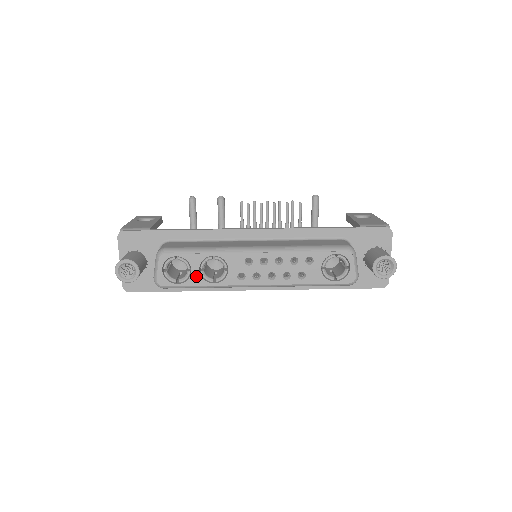
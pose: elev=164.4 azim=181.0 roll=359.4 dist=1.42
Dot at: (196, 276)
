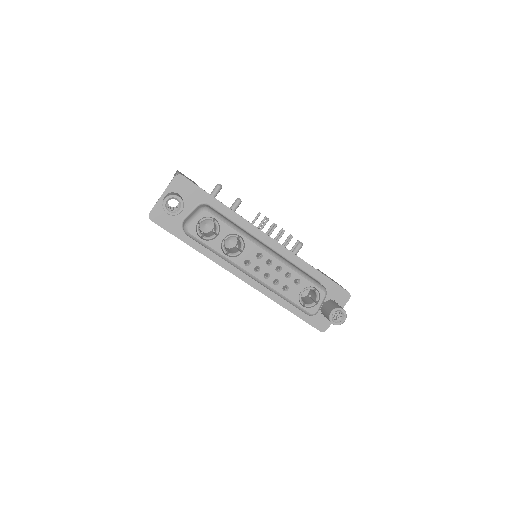
Dot at: (218, 242)
